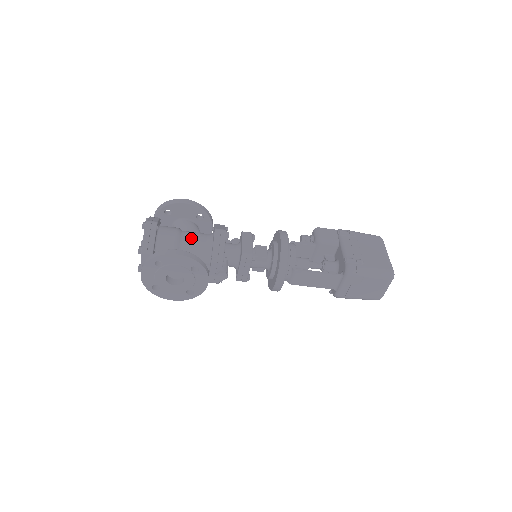
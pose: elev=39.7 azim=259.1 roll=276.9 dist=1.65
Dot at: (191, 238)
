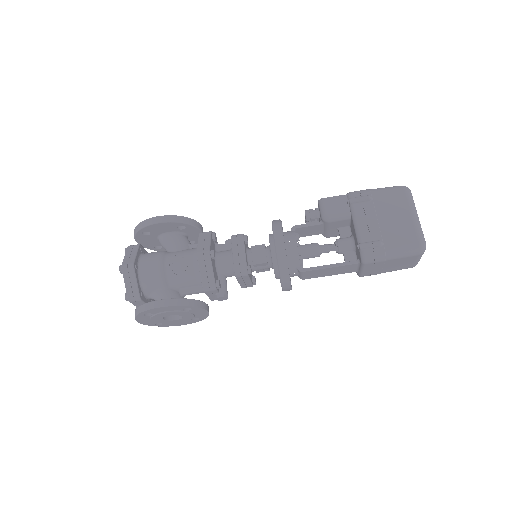
Dot at: (176, 266)
